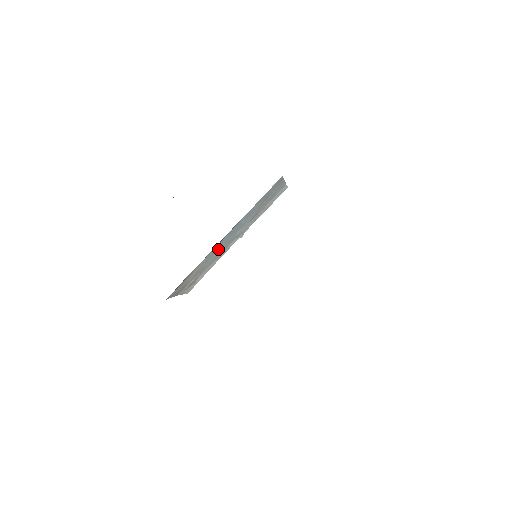
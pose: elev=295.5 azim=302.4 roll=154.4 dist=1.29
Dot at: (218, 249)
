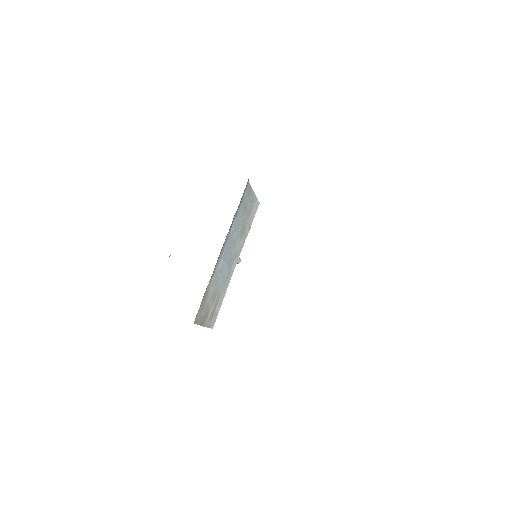
Dot at: (223, 268)
